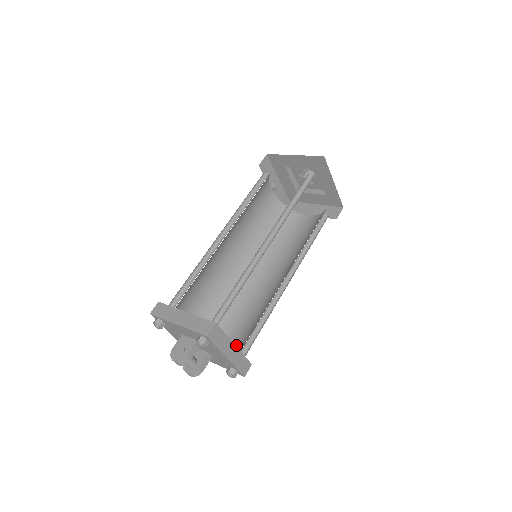
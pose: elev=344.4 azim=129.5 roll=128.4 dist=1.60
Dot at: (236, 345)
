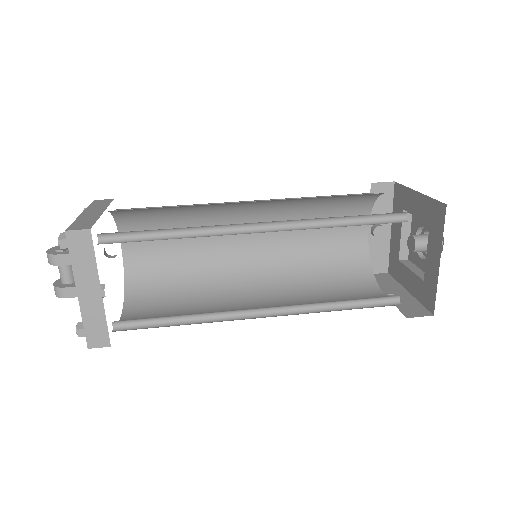
Dot at: occluded
